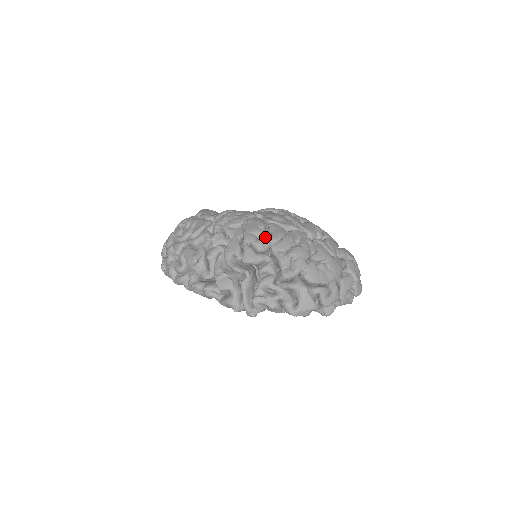
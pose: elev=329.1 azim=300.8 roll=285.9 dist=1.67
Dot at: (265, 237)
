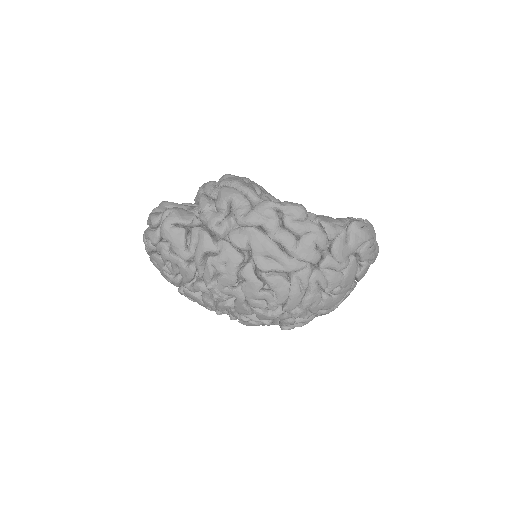
Dot at: (271, 304)
